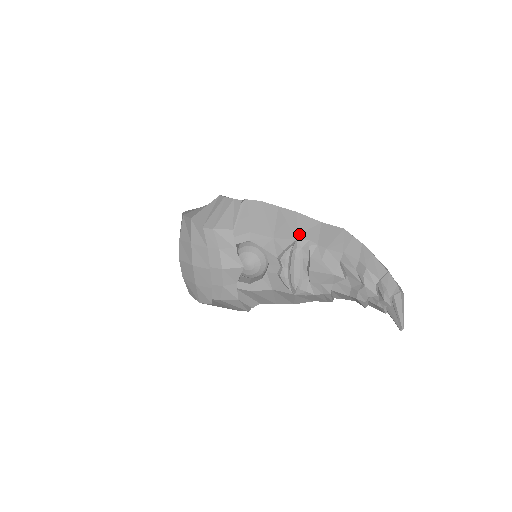
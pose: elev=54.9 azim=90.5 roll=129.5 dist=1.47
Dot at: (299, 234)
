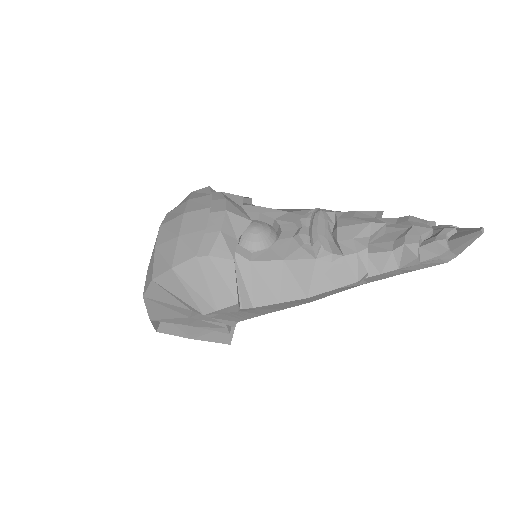
Dot at: occluded
